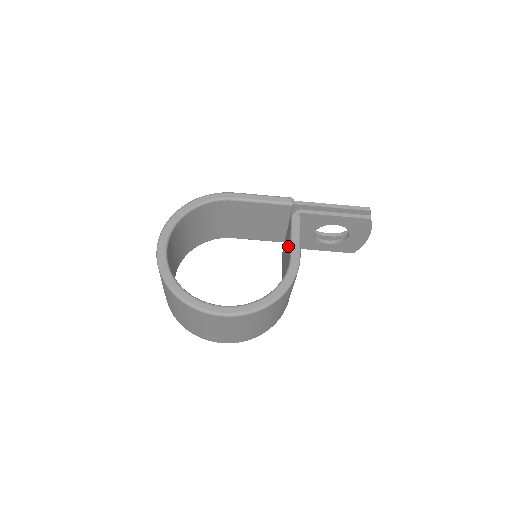
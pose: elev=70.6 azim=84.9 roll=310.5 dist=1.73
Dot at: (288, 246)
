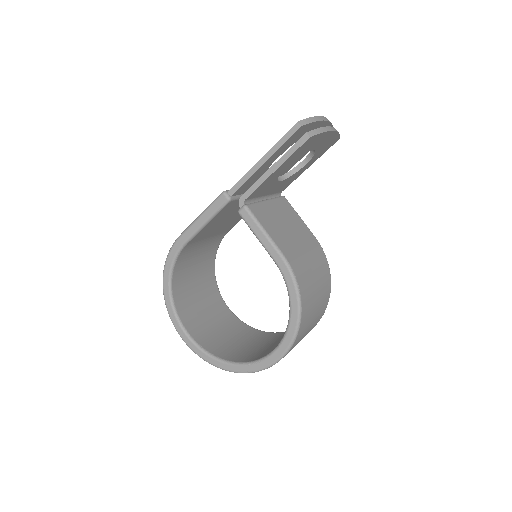
Dot at: occluded
